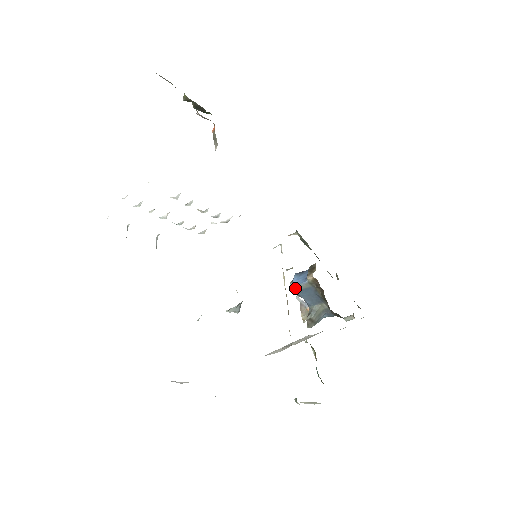
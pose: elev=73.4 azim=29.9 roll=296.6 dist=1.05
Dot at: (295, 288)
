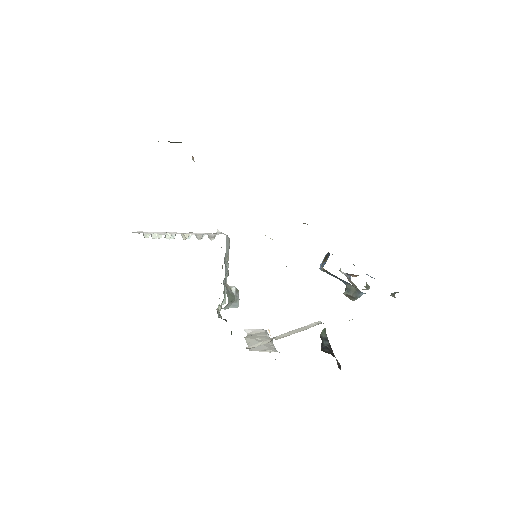
Dot at: (321, 270)
